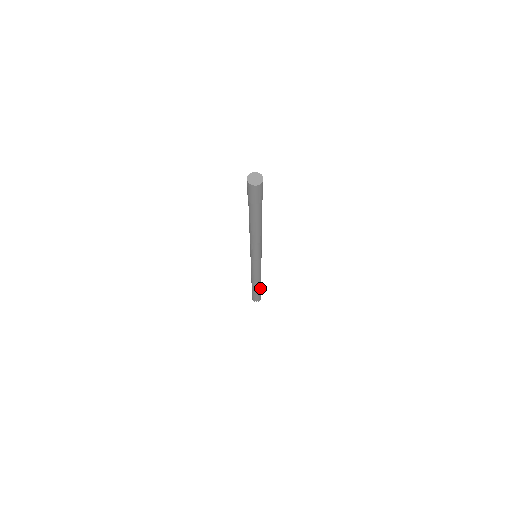
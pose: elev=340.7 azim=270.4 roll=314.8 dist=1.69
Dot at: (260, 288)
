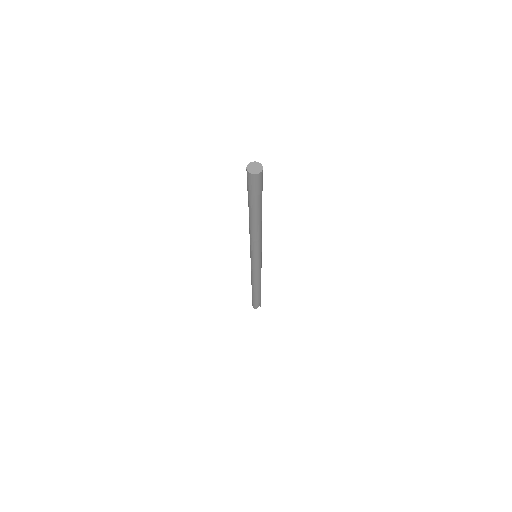
Dot at: occluded
